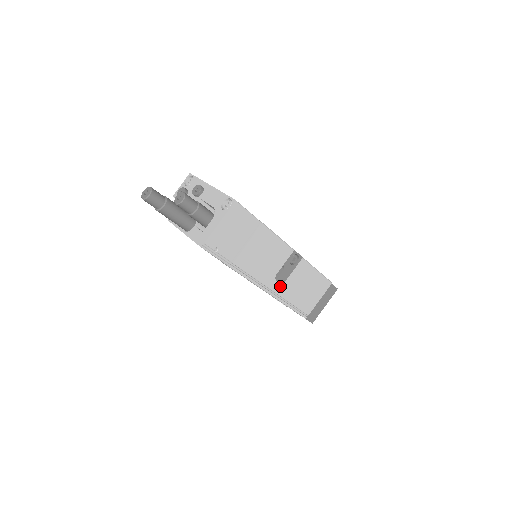
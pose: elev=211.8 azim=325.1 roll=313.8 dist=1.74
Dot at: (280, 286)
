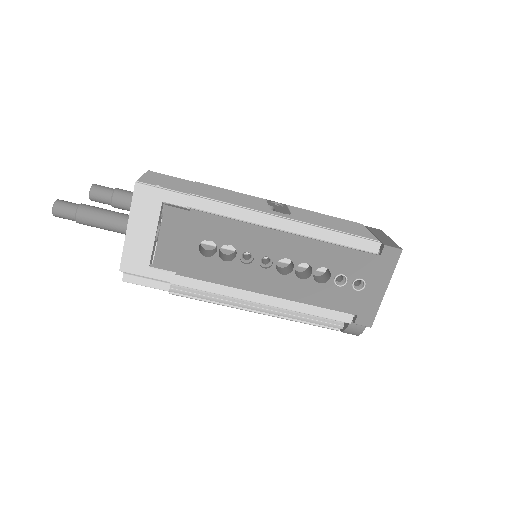
Dot at: (290, 216)
